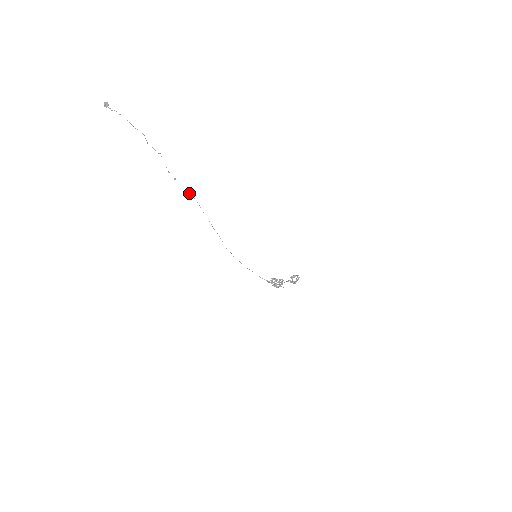
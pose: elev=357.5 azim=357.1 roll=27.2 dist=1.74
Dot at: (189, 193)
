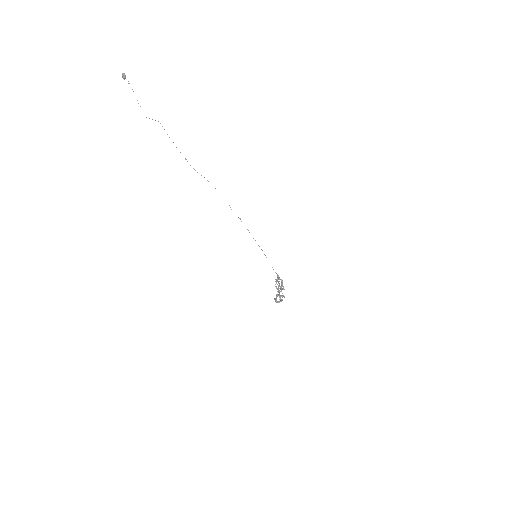
Dot at: (201, 175)
